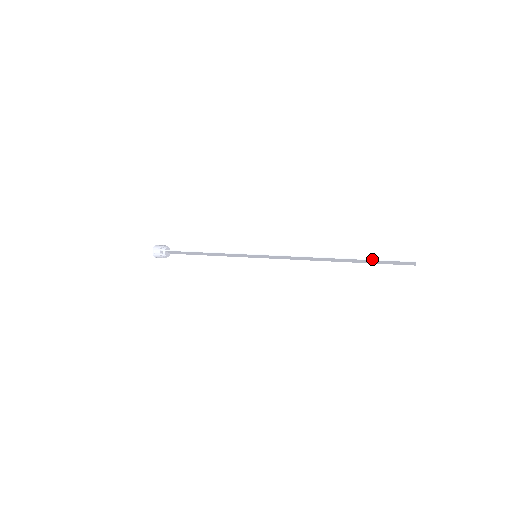
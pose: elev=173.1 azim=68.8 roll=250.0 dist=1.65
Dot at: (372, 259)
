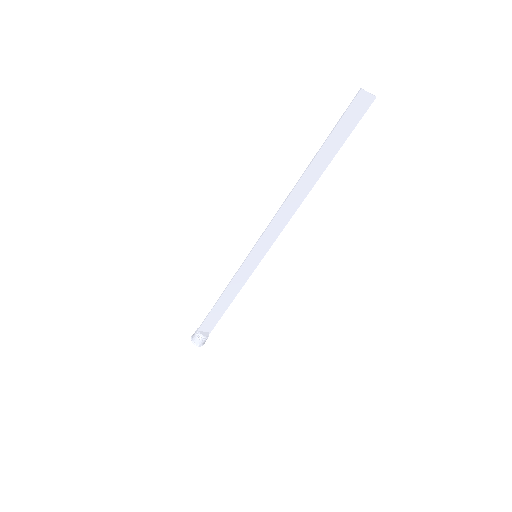
Dot at: (327, 137)
